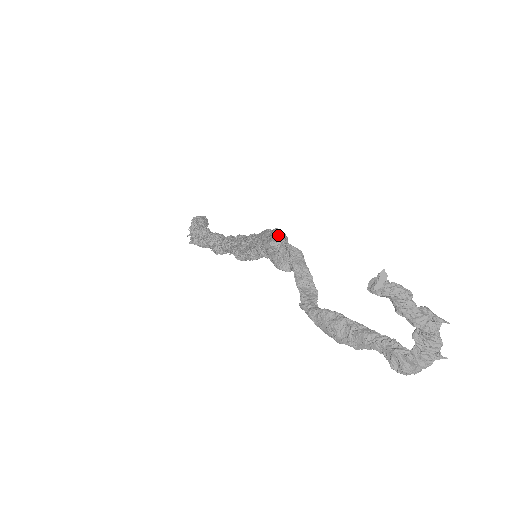
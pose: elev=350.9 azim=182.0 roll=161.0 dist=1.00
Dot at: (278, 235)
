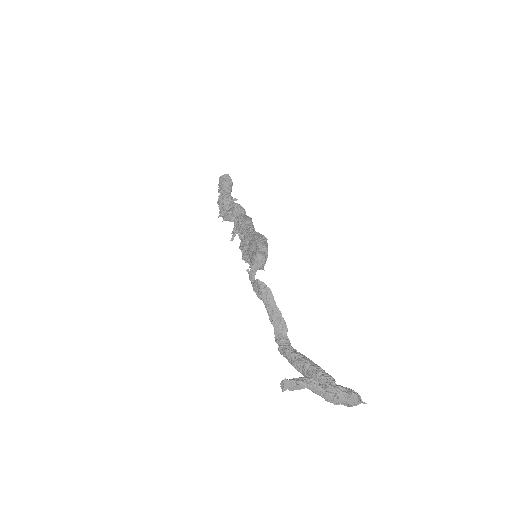
Dot at: (256, 259)
